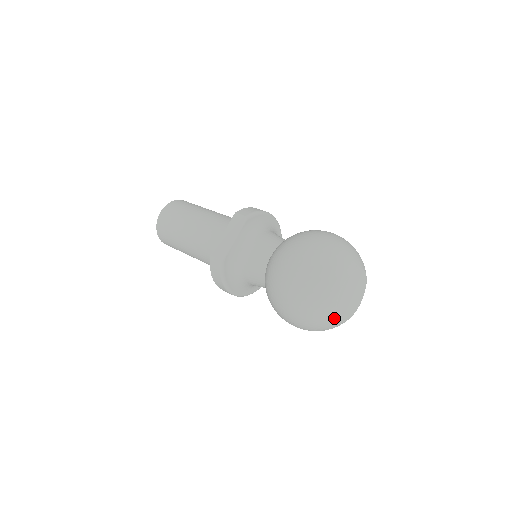
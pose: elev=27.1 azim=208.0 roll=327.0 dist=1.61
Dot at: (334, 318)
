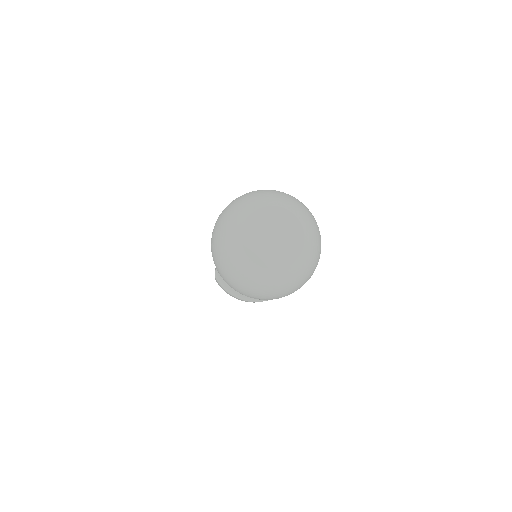
Dot at: (260, 270)
